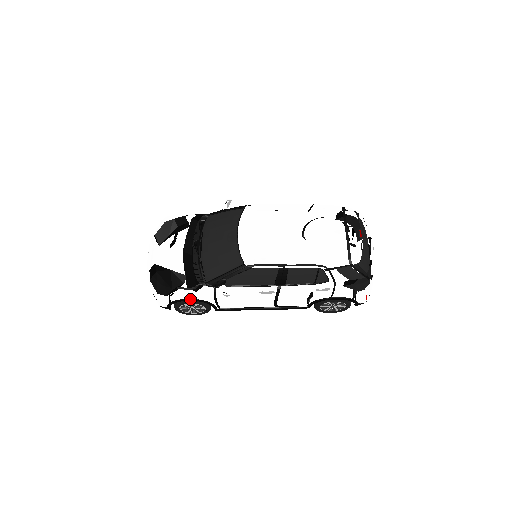
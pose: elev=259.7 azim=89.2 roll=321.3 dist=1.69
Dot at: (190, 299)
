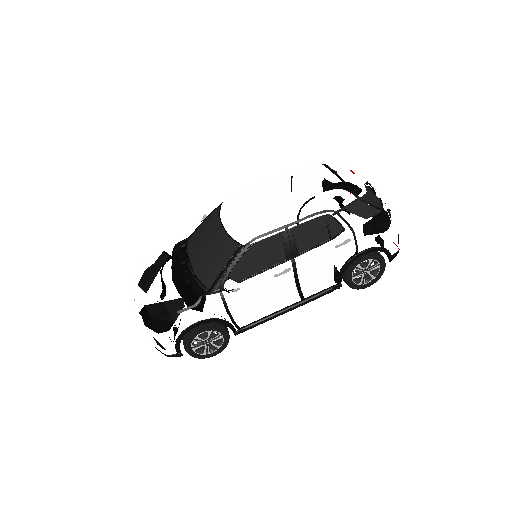
Dot at: (198, 322)
